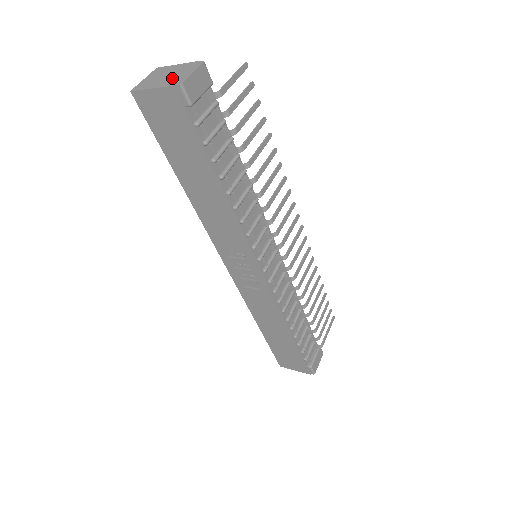
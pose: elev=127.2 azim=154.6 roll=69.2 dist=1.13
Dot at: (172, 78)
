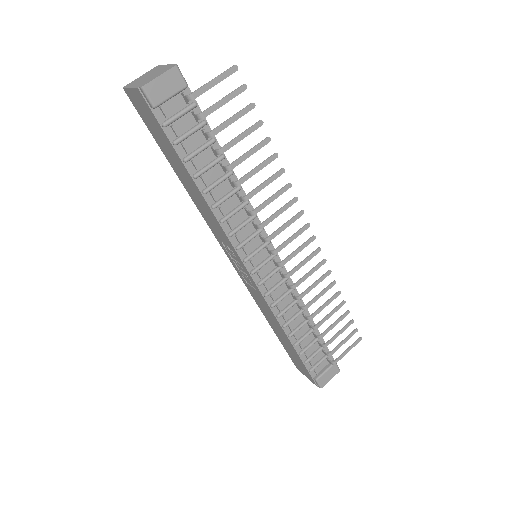
Dot at: (146, 79)
